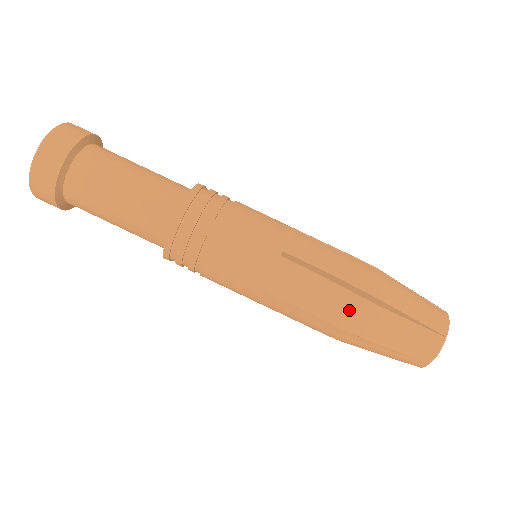
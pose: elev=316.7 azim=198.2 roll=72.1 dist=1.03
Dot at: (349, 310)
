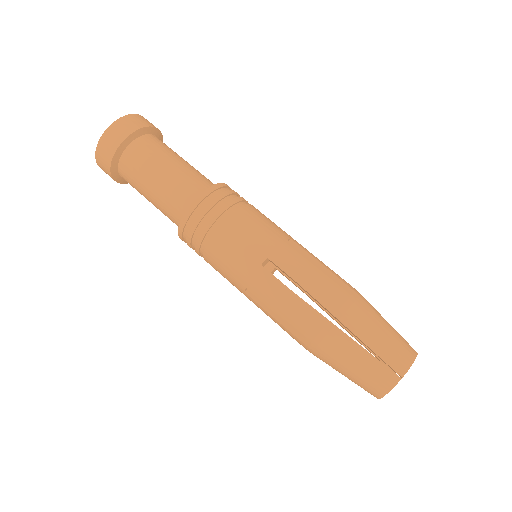
Dot at: (339, 294)
